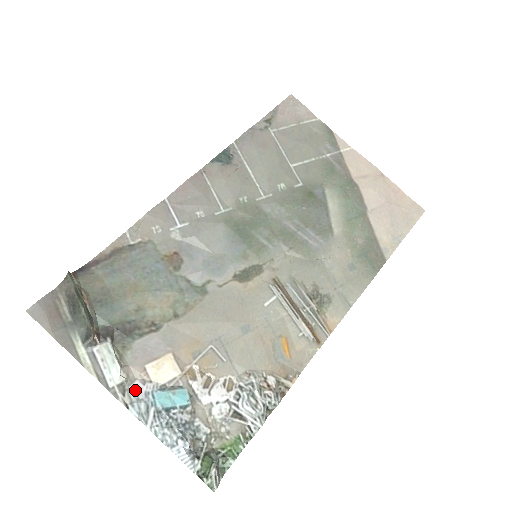
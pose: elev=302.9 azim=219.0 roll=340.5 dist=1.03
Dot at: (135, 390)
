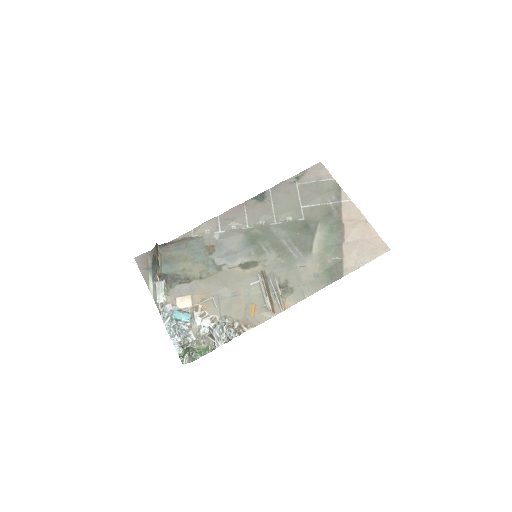
Dot at: (167, 307)
